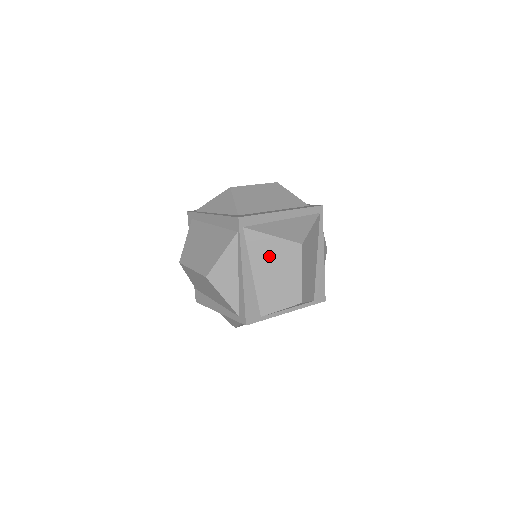
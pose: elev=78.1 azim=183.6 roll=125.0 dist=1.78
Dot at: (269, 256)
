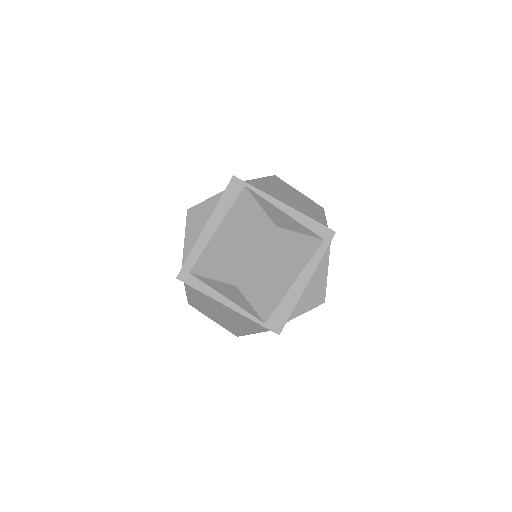
Dot at: (276, 191)
